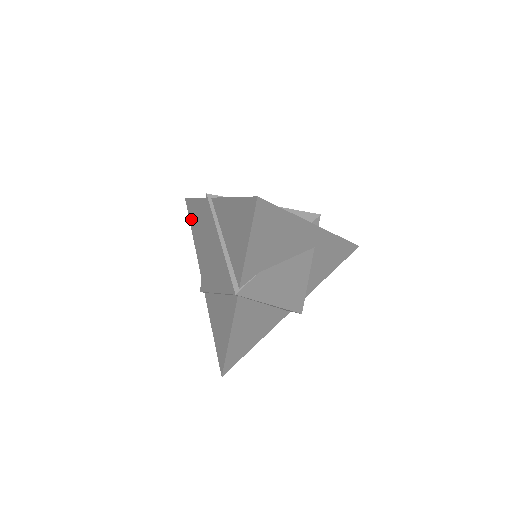
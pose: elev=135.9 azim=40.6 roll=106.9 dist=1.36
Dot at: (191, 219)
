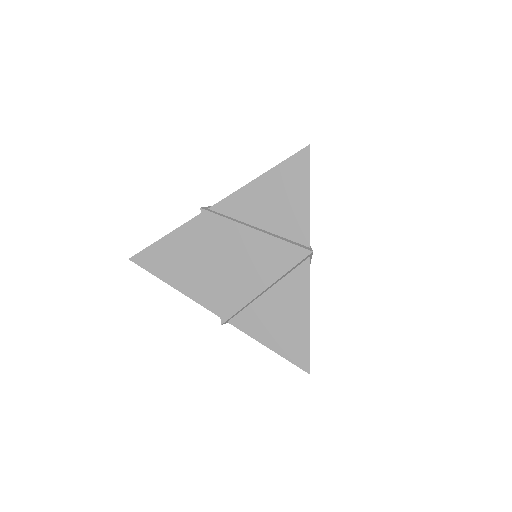
Dot at: (157, 269)
